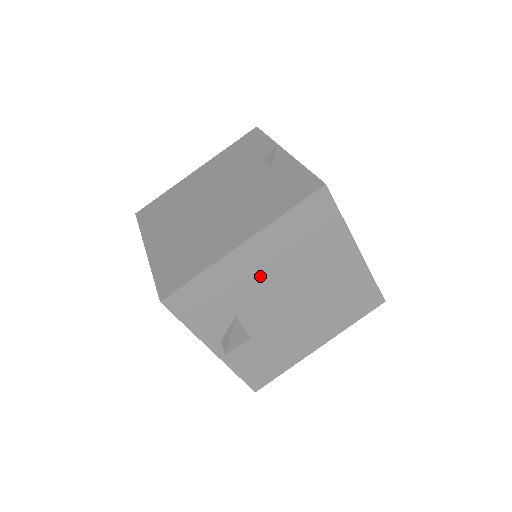
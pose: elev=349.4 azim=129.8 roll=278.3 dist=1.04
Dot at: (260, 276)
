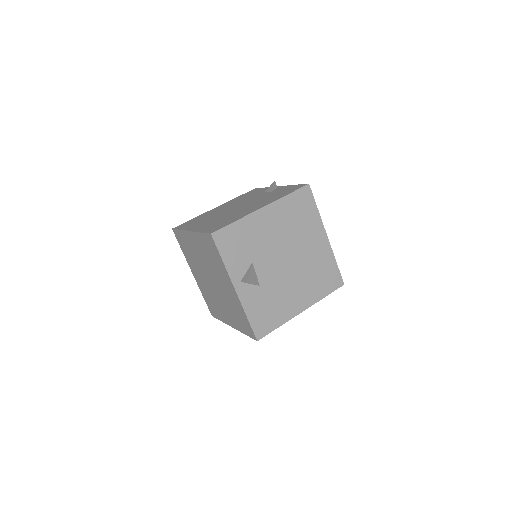
Dot at: (270, 235)
